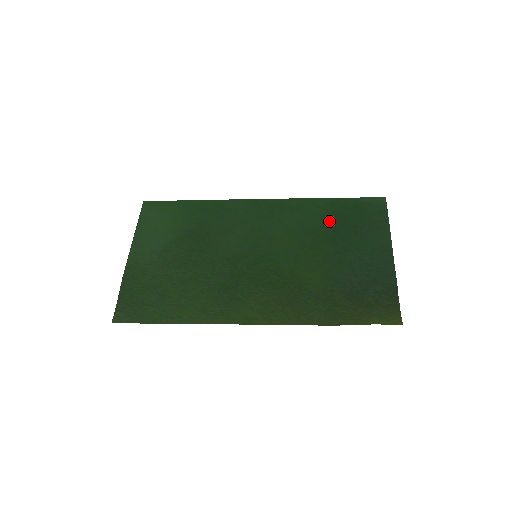
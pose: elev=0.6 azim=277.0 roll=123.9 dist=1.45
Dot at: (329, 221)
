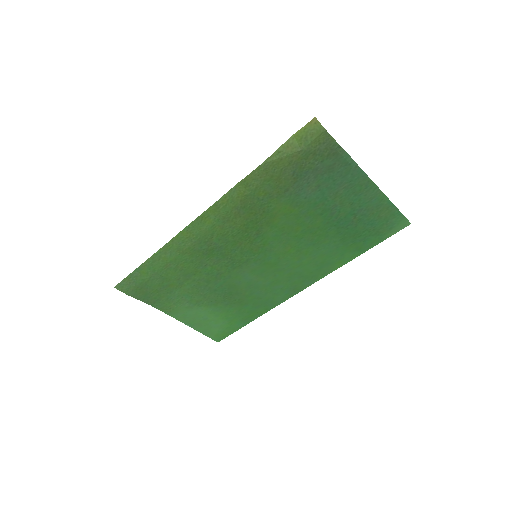
Dot at: (340, 239)
